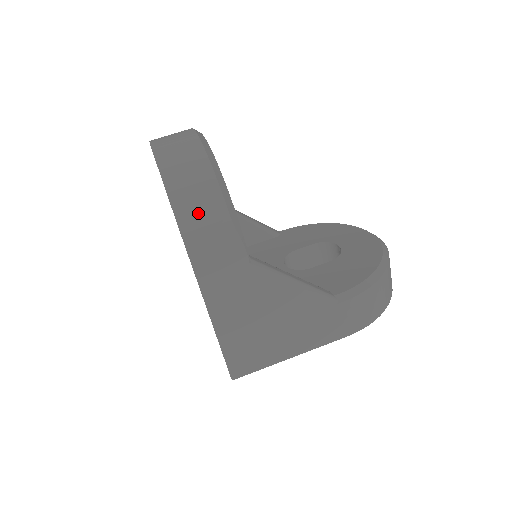
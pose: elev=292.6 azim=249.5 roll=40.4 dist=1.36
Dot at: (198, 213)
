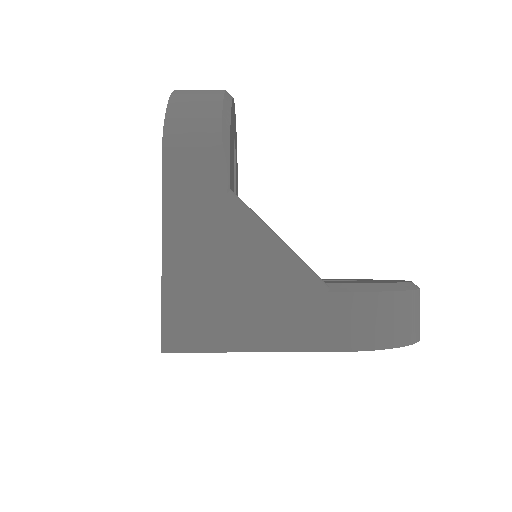
Dot at: (190, 119)
